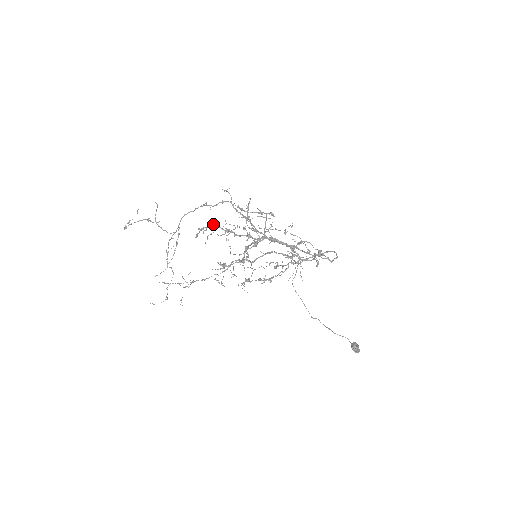
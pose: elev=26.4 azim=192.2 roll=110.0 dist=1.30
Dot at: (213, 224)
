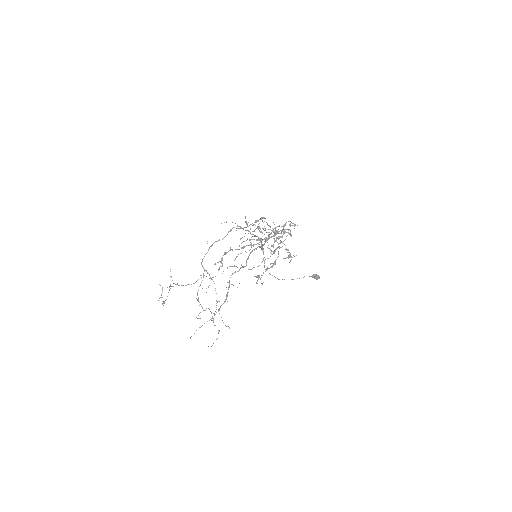
Dot at: (228, 251)
